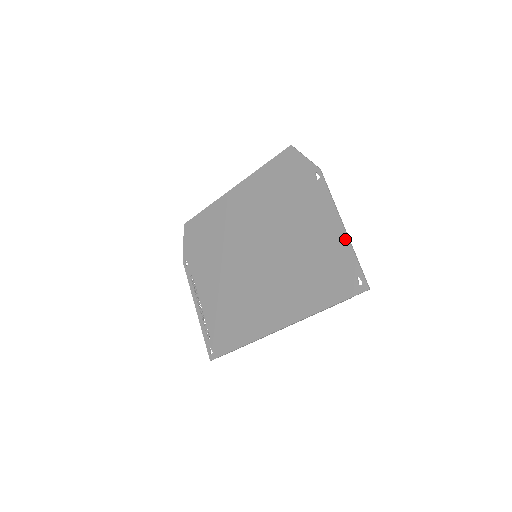
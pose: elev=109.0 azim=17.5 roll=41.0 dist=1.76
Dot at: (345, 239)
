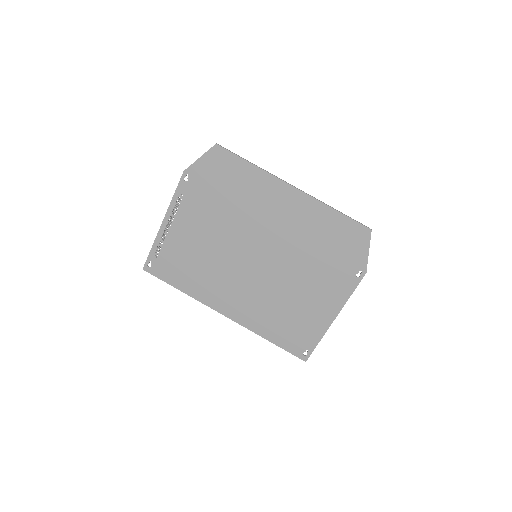
Dot at: (326, 327)
